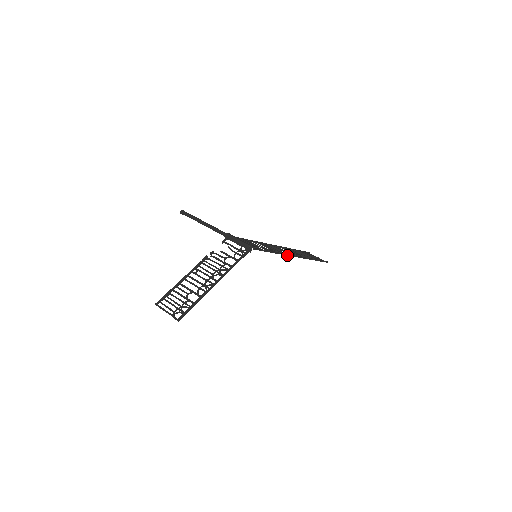
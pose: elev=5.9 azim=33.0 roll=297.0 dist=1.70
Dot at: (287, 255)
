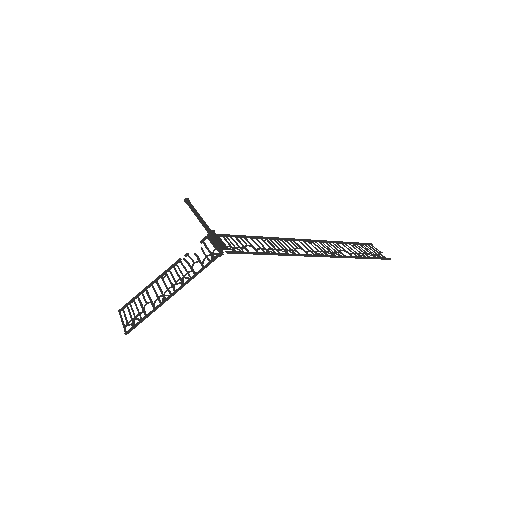
Dot at: (298, 255)
